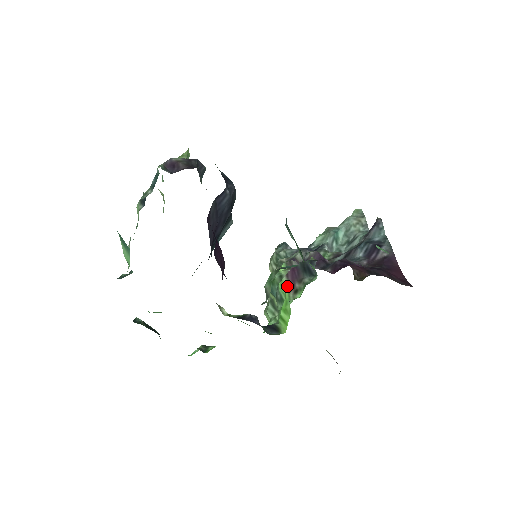
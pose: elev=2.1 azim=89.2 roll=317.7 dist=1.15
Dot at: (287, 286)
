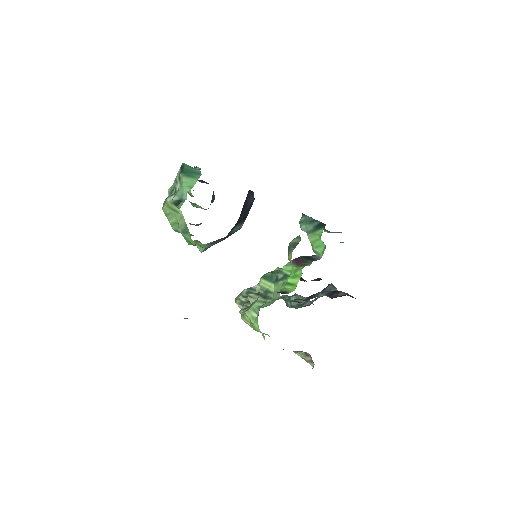
Dot at: (293, 265)
